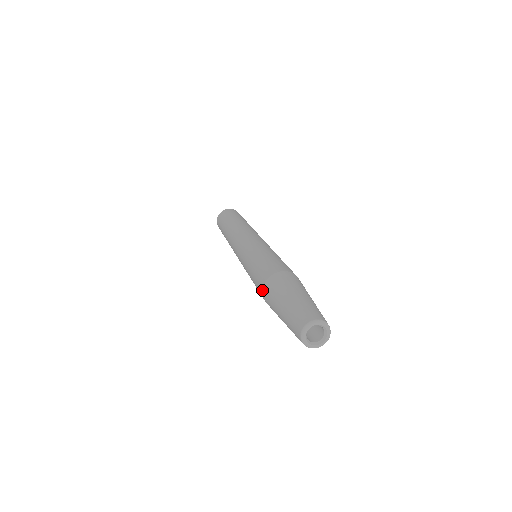
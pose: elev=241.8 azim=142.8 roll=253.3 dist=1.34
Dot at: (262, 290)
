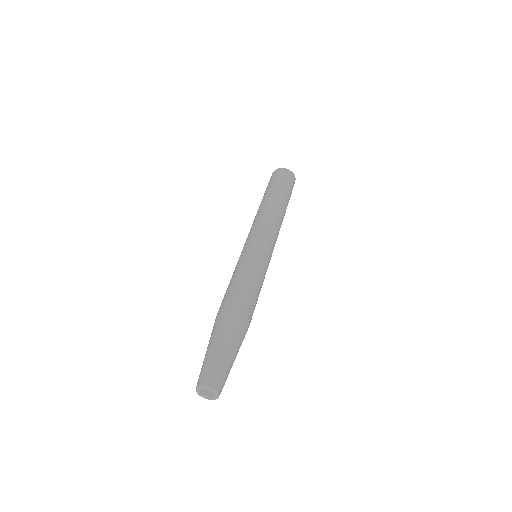
Dot at: occluded
